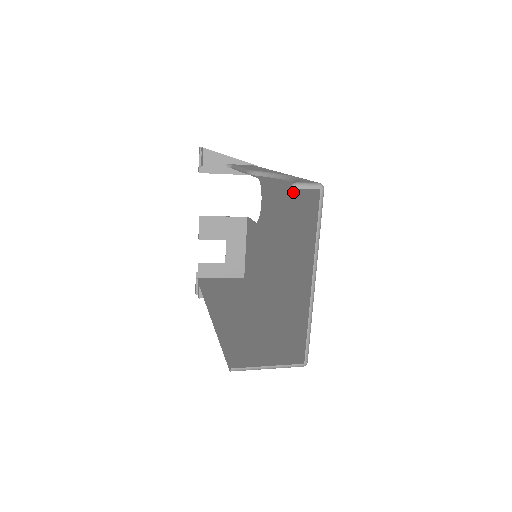
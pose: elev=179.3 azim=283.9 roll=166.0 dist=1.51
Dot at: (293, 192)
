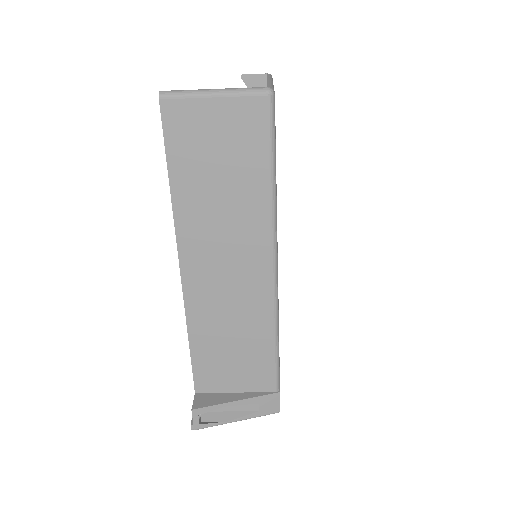
Dot at: occluded
